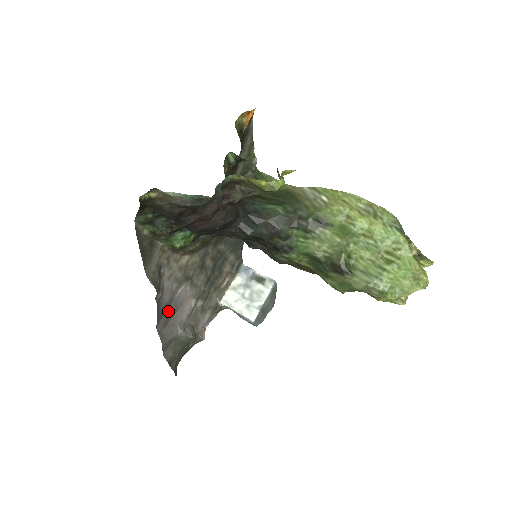
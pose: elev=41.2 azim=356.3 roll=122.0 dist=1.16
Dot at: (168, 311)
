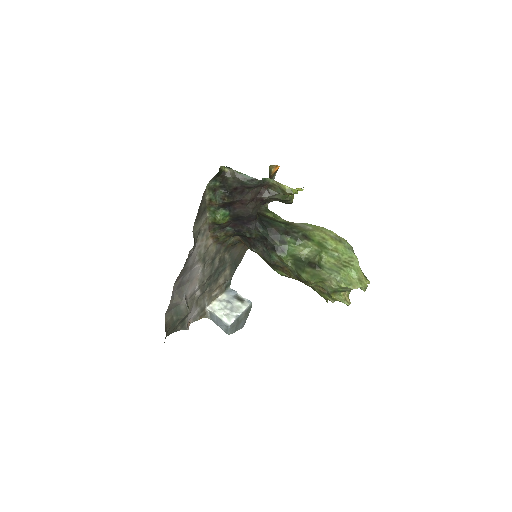
Dot at: (184, 277)
